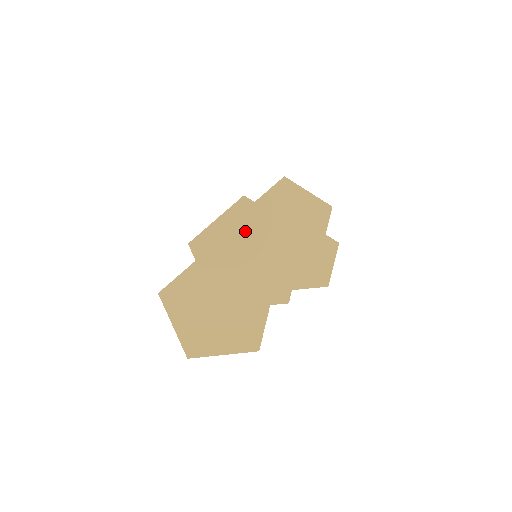
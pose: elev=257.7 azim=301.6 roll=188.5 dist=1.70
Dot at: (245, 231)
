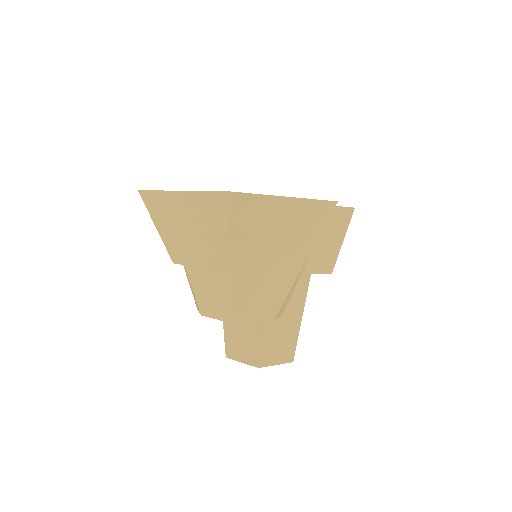
Dot at: occluded
